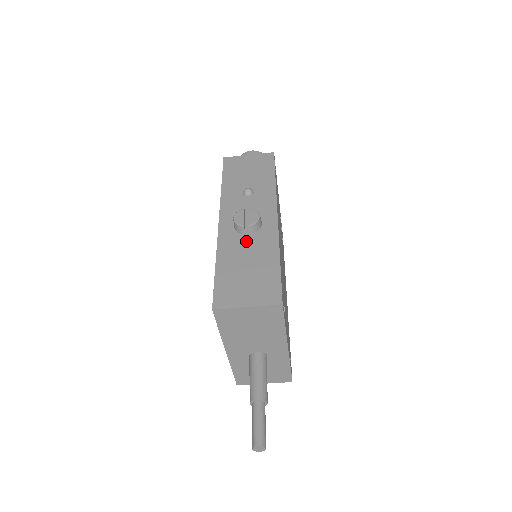
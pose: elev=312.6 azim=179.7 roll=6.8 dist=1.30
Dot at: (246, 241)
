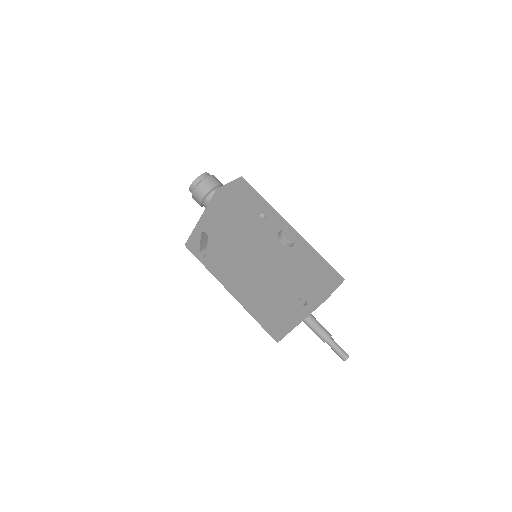
Dot at: (297, 251)
